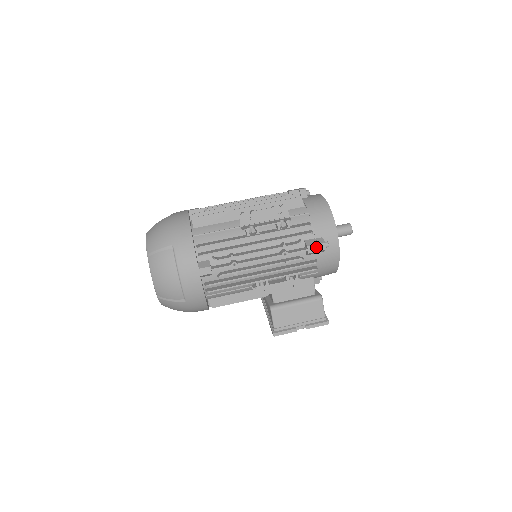
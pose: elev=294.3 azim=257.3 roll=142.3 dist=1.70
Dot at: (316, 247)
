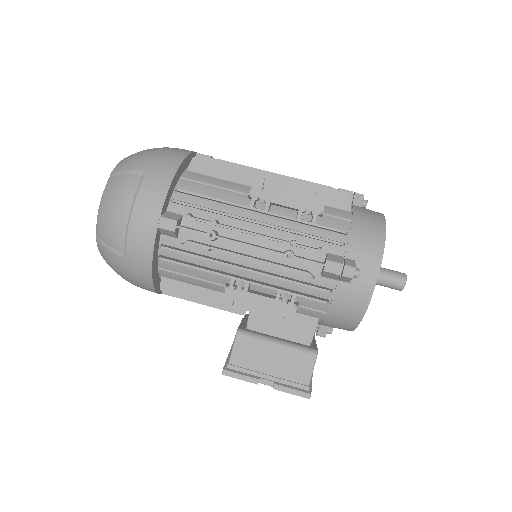
Dot at: (339, 267)
